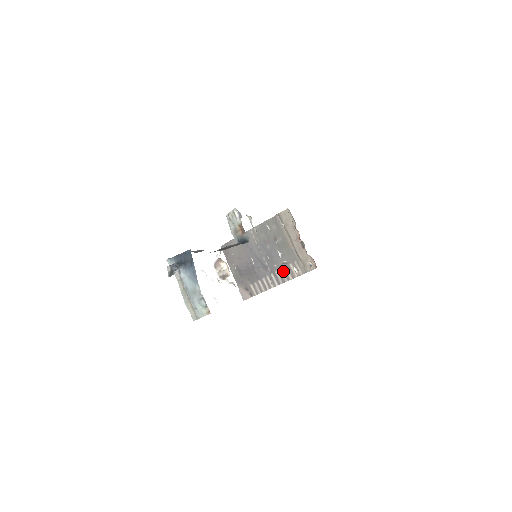
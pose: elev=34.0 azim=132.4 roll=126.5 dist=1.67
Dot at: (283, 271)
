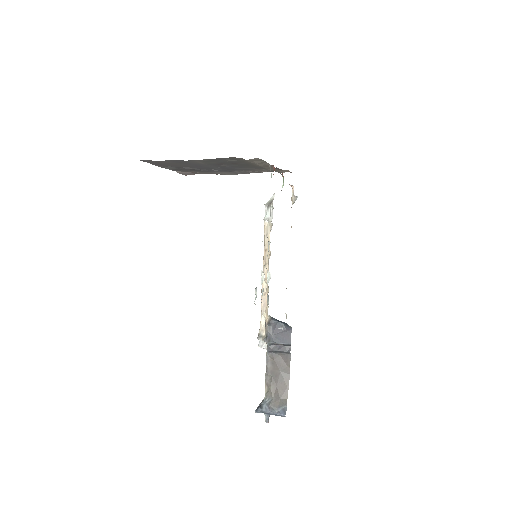
Dot at: occluded
